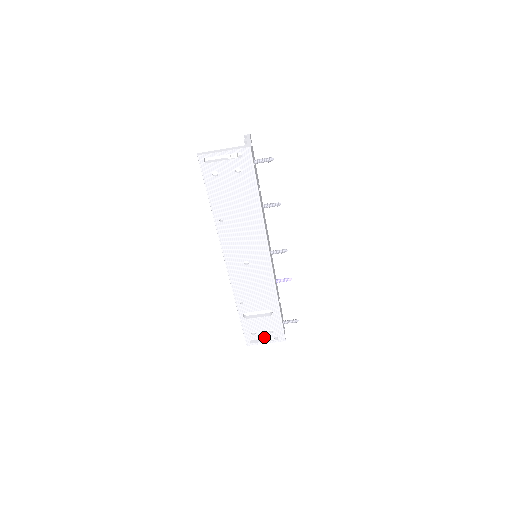
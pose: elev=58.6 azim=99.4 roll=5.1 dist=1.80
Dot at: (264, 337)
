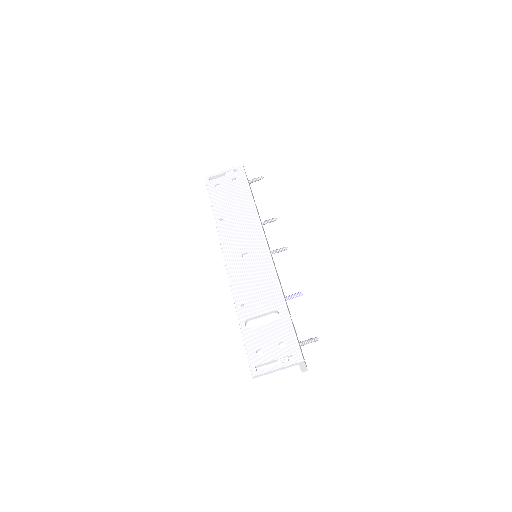
Dot at: (274, 357)
